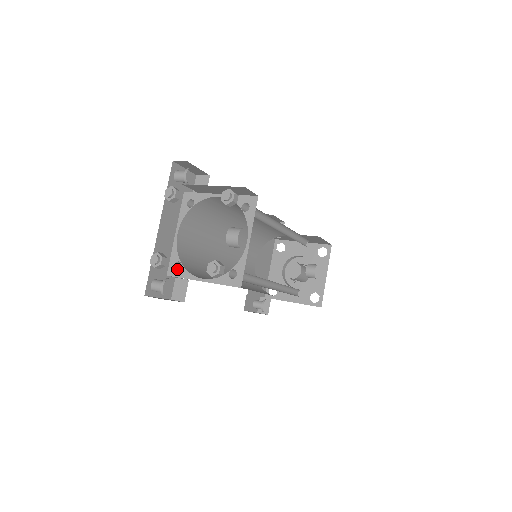
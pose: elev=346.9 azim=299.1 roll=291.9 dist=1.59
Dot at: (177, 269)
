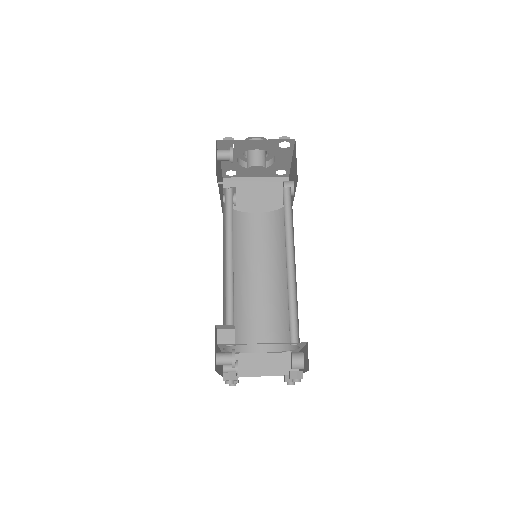
Dot at: occluded
